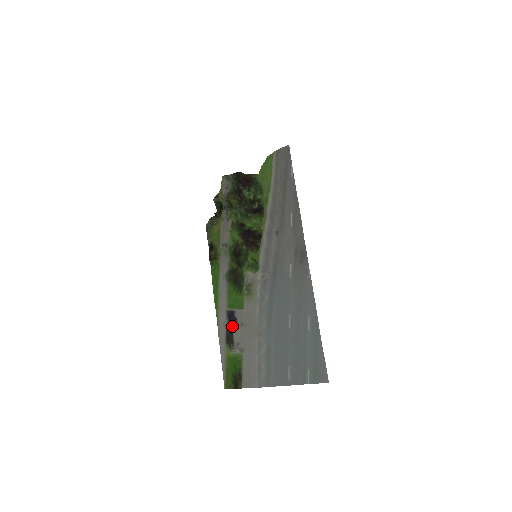
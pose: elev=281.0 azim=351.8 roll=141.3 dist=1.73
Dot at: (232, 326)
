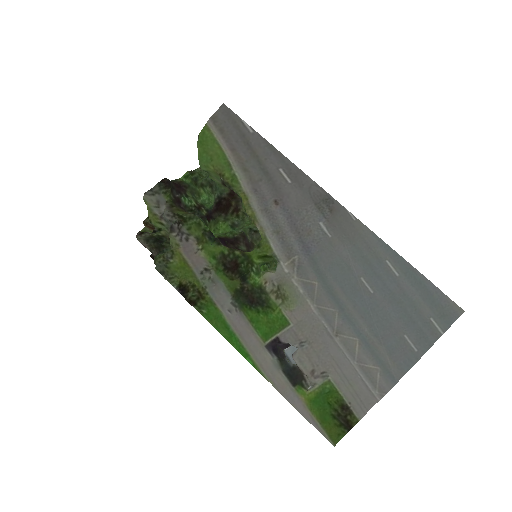
Dot at: (285, 360)
